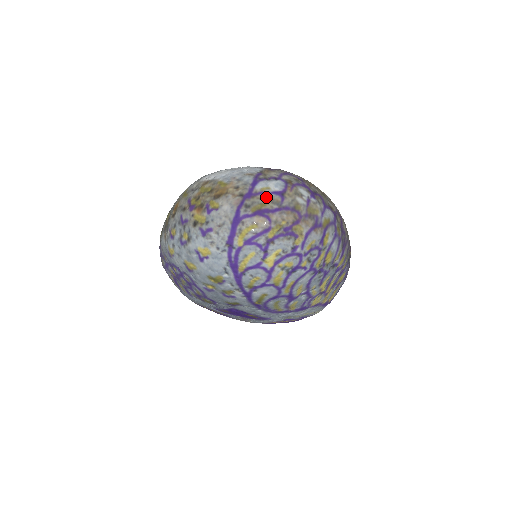
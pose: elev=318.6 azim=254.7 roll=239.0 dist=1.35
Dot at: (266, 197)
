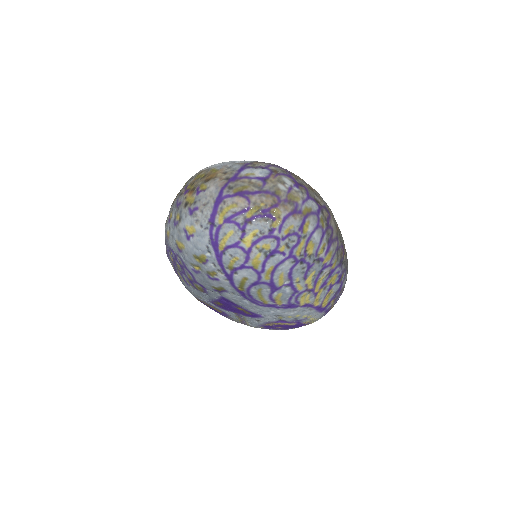
Dot at: (249, 181)
